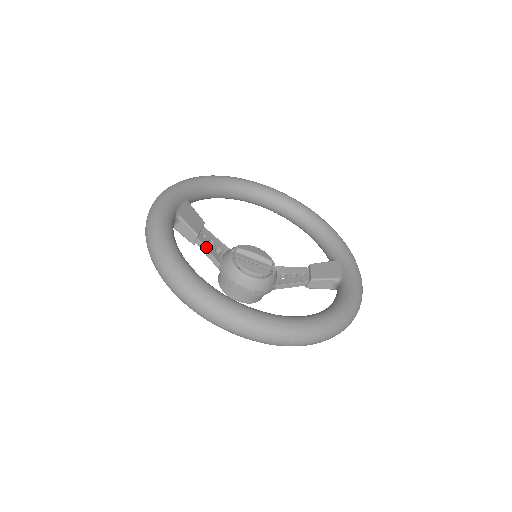
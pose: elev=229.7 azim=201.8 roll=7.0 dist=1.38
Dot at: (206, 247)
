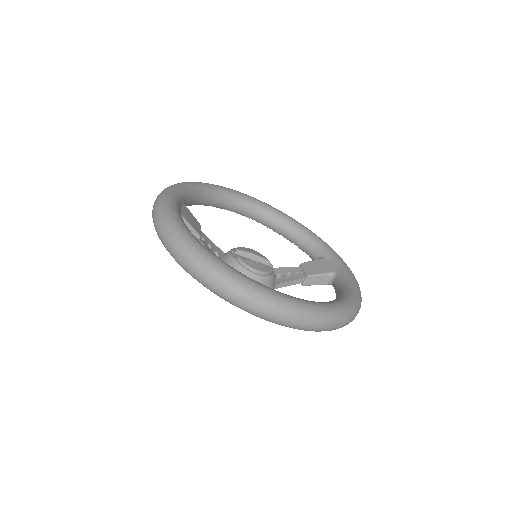
Dot at: occluded
